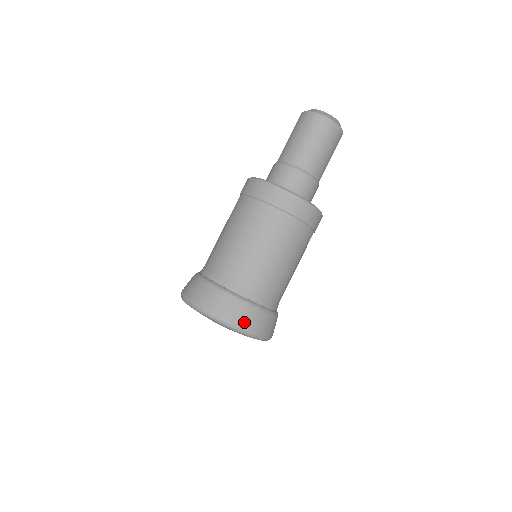
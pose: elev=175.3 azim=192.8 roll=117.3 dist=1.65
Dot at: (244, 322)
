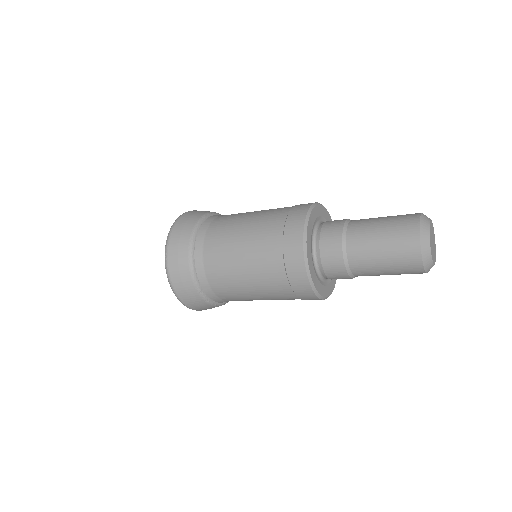
Dot at: (194, 307)
